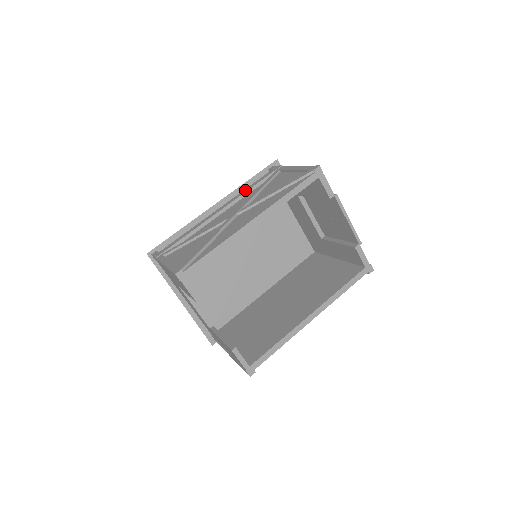
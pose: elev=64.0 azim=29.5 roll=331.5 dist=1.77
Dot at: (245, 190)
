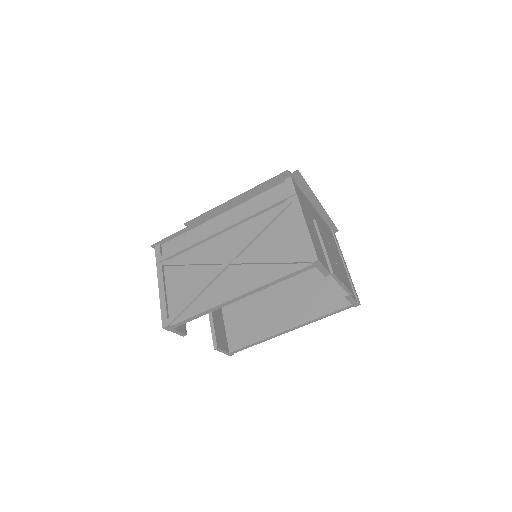
Dot at: (251, 211)
